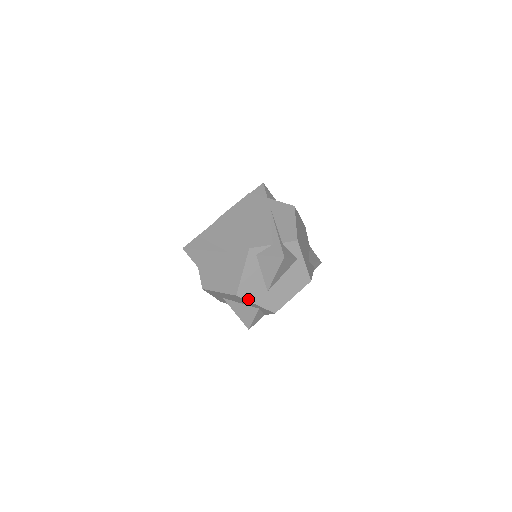
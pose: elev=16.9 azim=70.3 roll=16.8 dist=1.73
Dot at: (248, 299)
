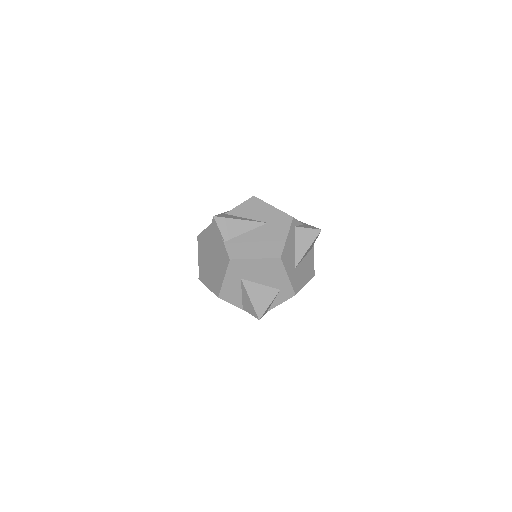
Dot at: (285, 267)
